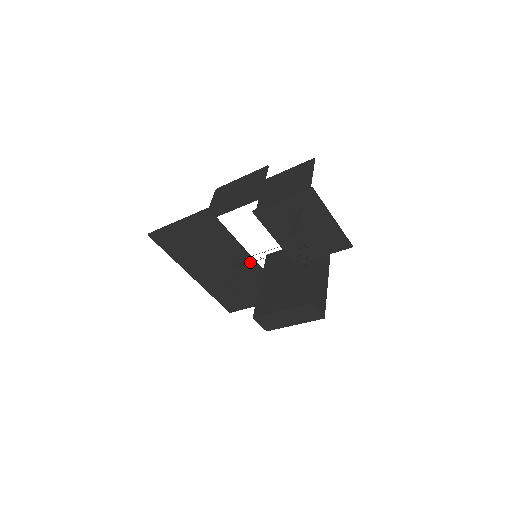
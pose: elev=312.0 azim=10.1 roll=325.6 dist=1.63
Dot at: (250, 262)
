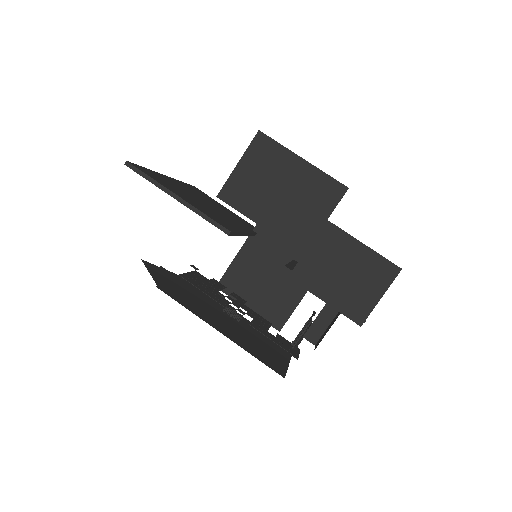
Dot at: occluded
